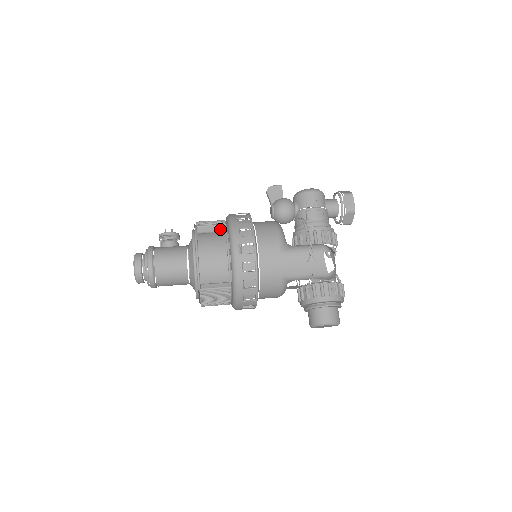
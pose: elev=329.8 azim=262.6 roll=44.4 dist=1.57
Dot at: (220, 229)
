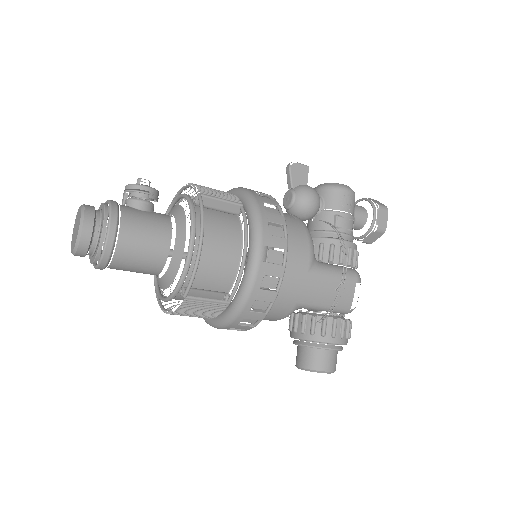
Dot at: (232, 209)
